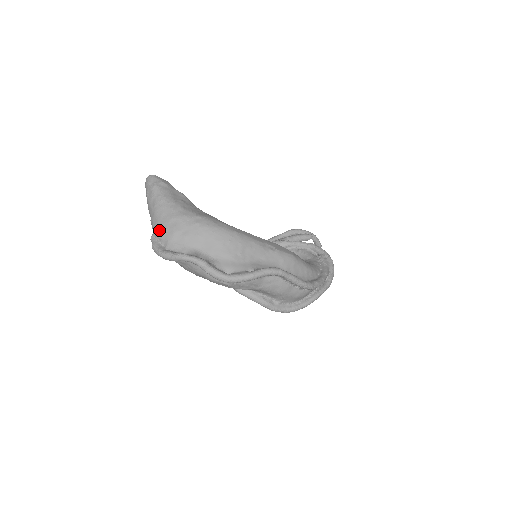
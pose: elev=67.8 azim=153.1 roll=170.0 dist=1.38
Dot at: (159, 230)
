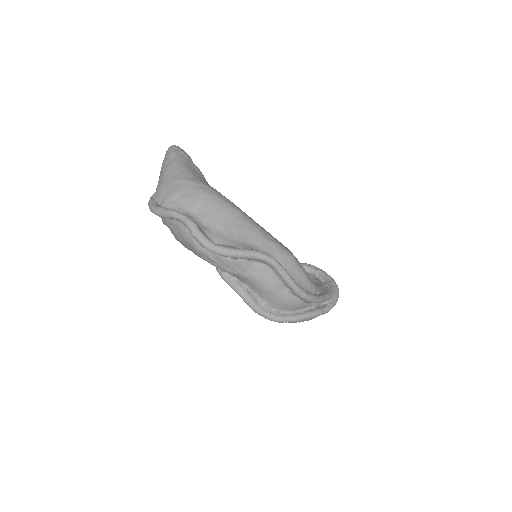
Dot at: (161, 188)
